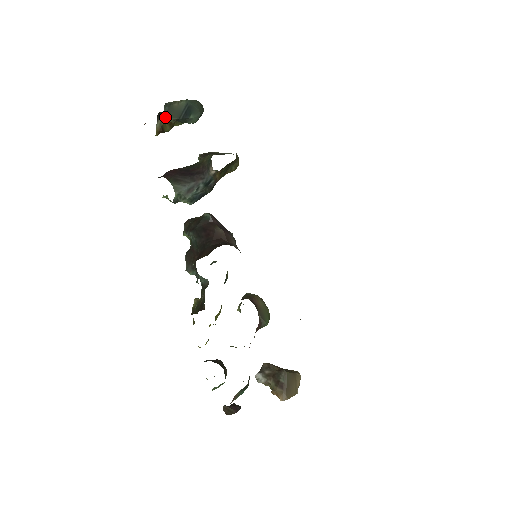
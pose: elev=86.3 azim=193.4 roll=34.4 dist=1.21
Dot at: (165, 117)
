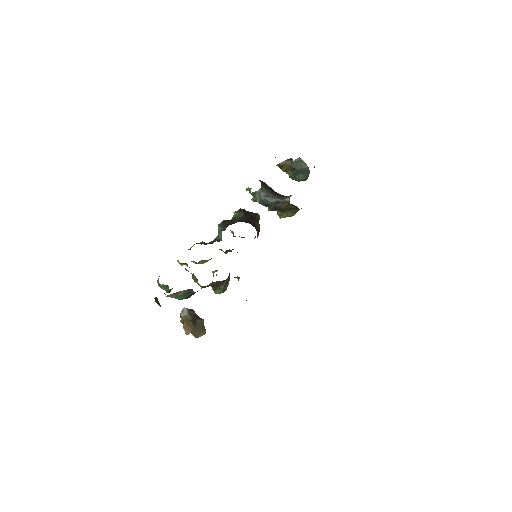
Dot at: (293, 162)
